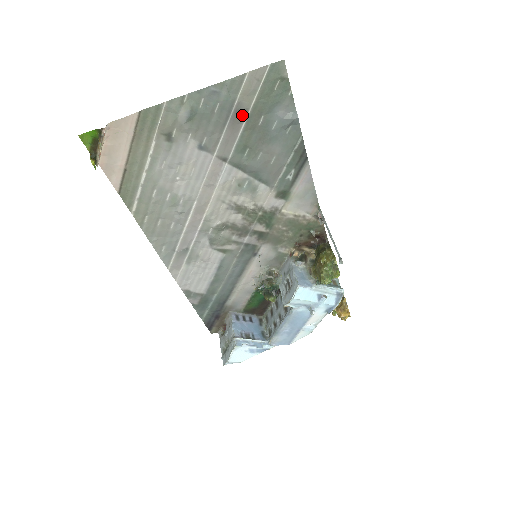
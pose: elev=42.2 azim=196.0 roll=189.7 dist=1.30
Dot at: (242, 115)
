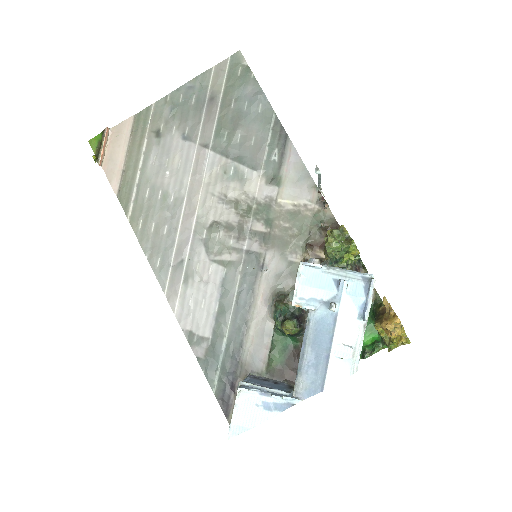
Dot at: (215, 102)
